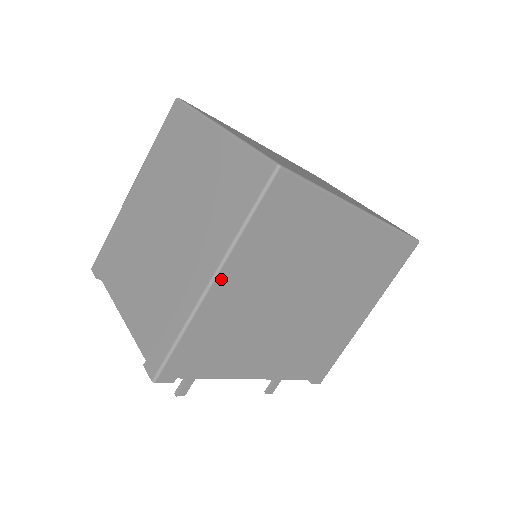
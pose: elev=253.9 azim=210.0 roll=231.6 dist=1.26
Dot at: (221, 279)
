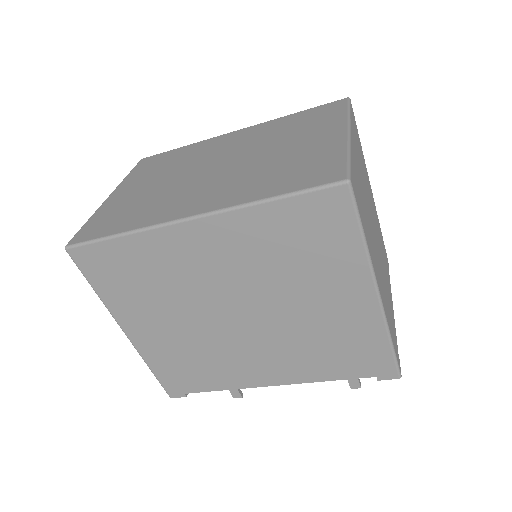
Dot at: (127, 329)
